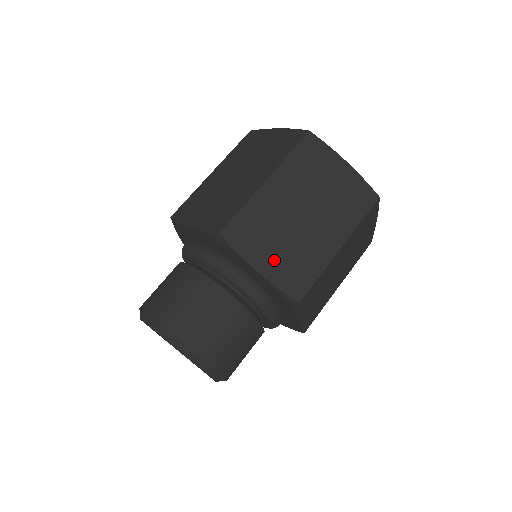
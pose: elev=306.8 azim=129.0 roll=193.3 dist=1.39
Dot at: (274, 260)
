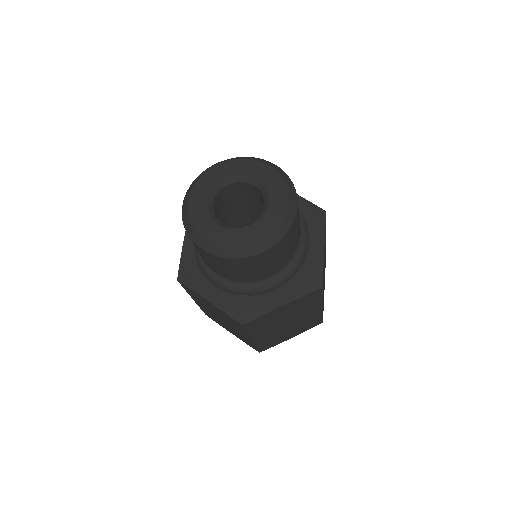
Dot at: occluded
